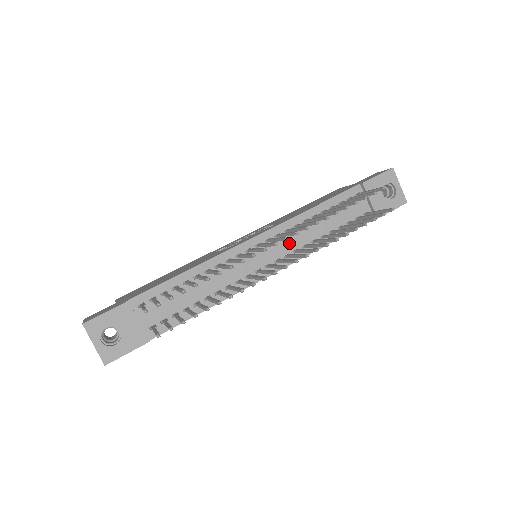
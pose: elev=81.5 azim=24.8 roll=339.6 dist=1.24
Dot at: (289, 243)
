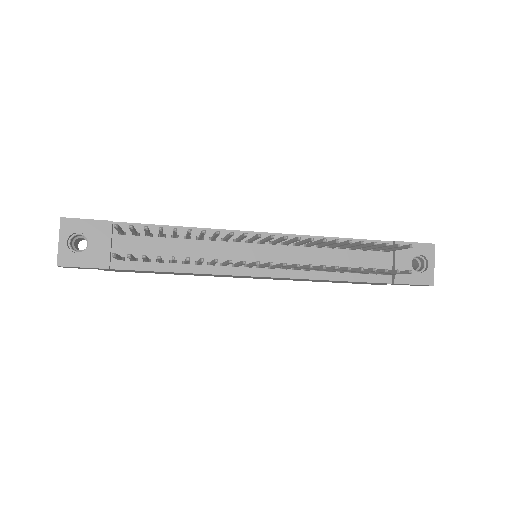
Dot at: (292, 257)
